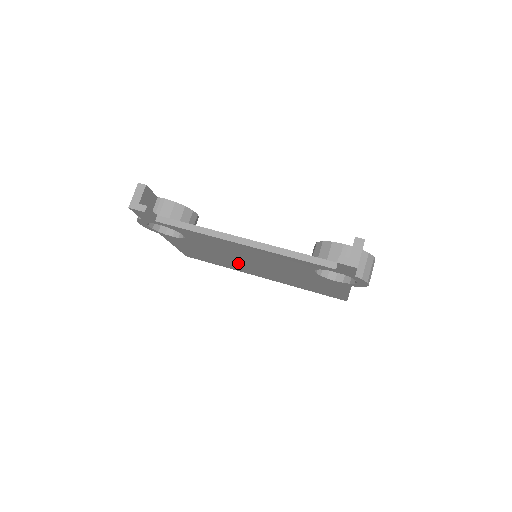
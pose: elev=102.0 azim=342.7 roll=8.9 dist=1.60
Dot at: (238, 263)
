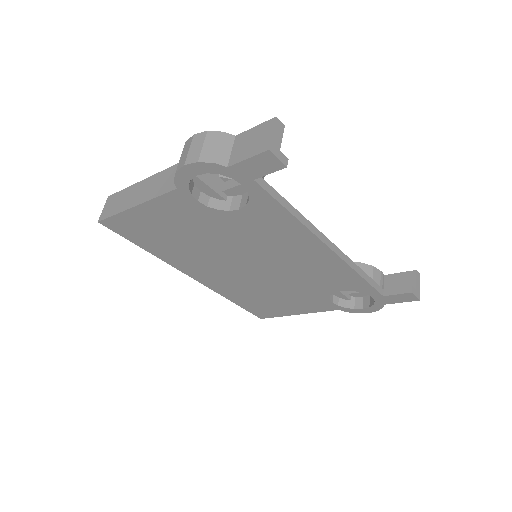
Dot at: (213, 257)
